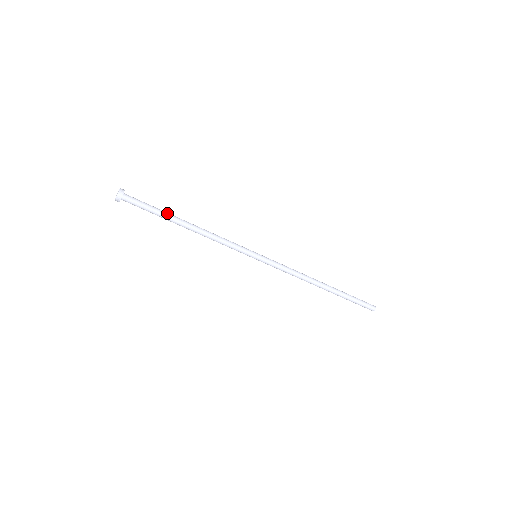
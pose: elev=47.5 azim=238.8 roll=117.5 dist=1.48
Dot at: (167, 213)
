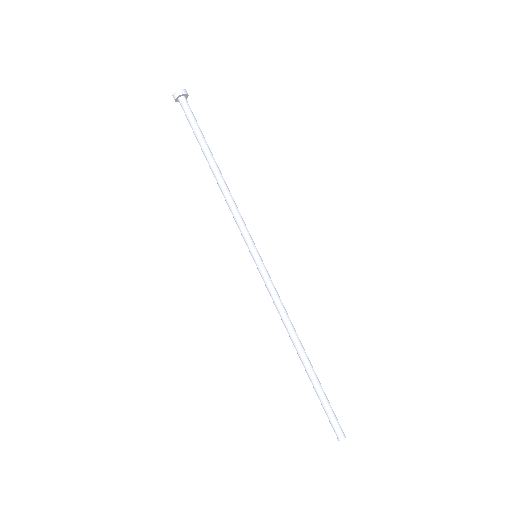
Dot at: (207, 144)
